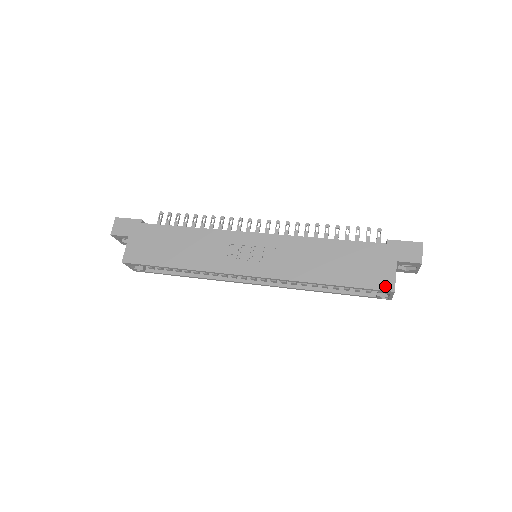
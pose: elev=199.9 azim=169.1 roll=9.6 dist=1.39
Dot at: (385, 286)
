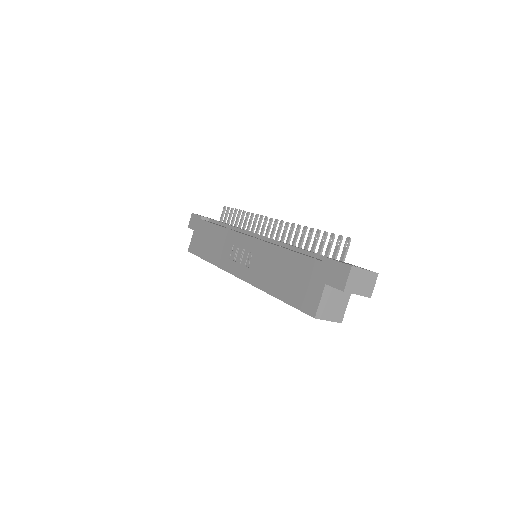
Dot at: (309, 310)
